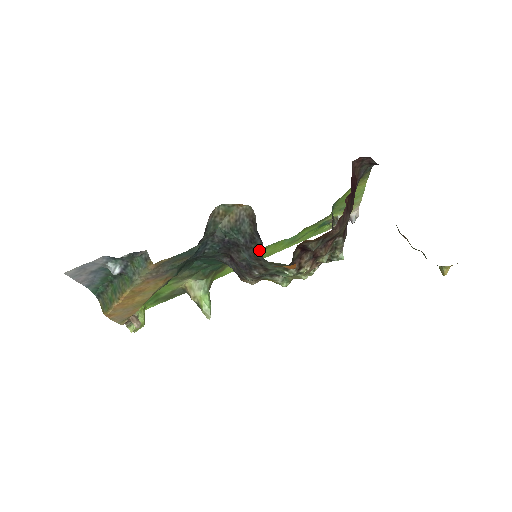
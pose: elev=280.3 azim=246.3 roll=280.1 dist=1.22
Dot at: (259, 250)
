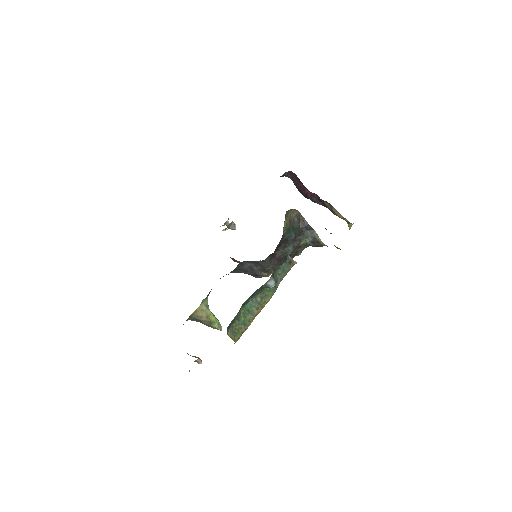
Dot at: (306, 239)
